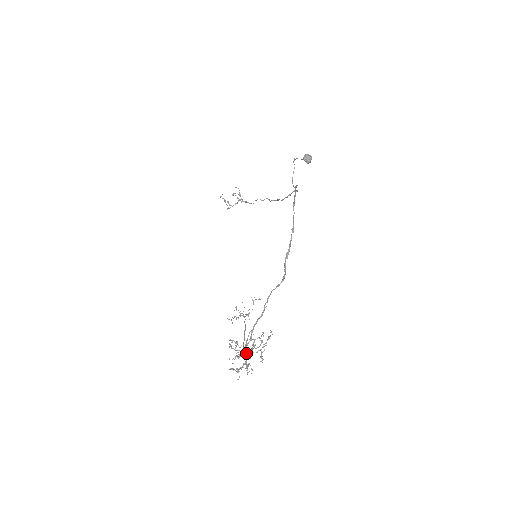
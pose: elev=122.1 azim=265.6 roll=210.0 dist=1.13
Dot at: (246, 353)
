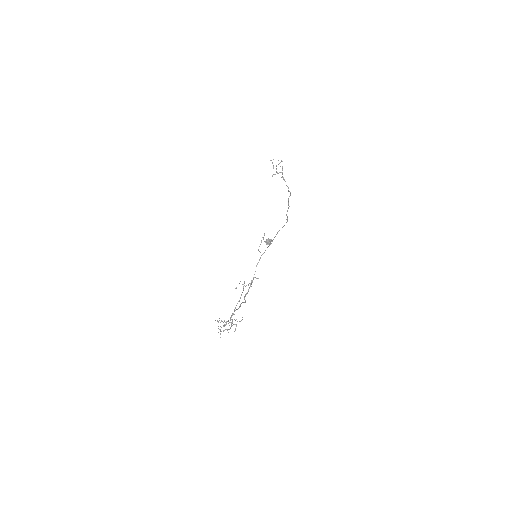
Dot at: occluded
